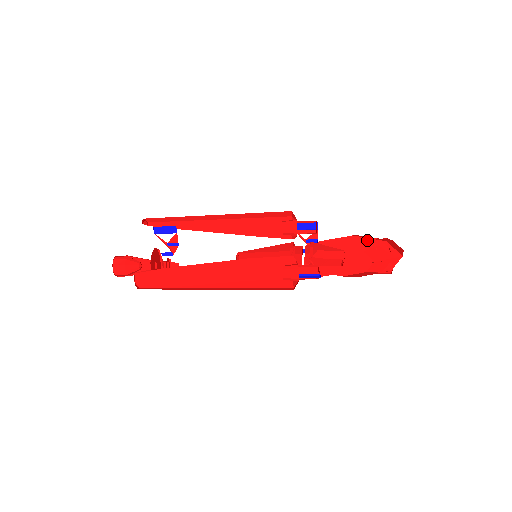
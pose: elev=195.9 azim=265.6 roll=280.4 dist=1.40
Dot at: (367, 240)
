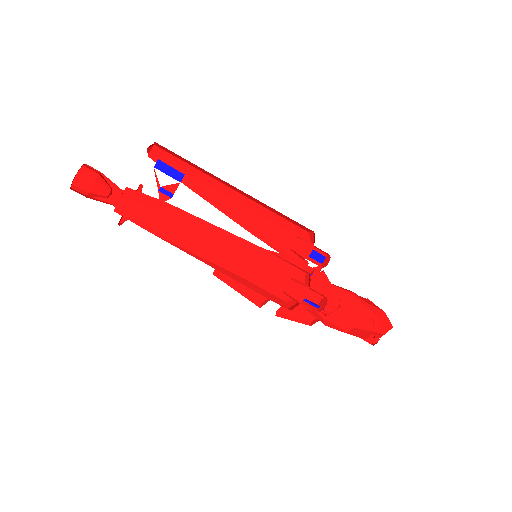
Dot at: (357, 302)
